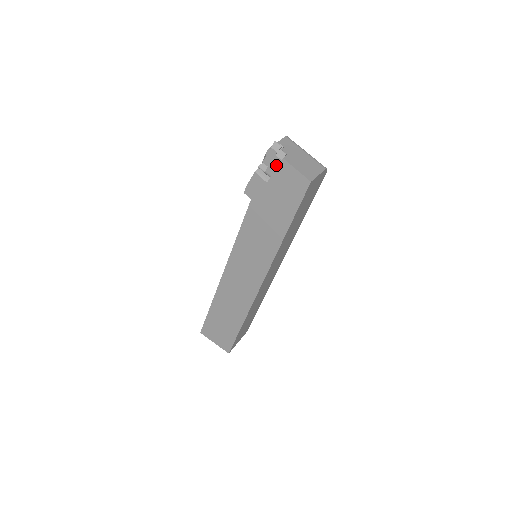
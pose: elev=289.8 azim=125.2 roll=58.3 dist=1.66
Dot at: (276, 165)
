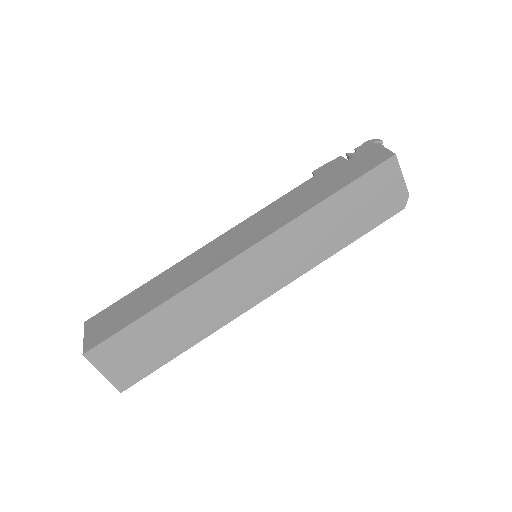
Dot at: (367, 149)
